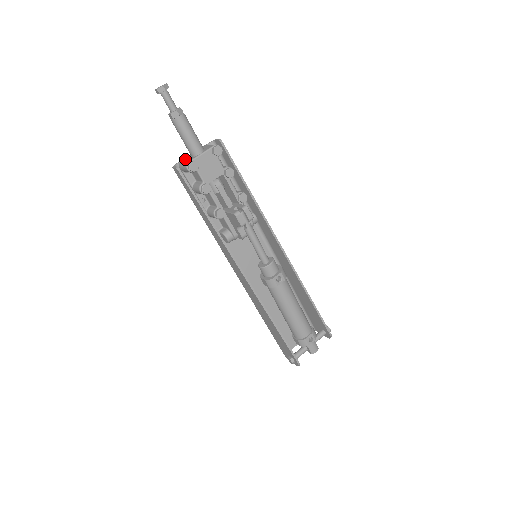
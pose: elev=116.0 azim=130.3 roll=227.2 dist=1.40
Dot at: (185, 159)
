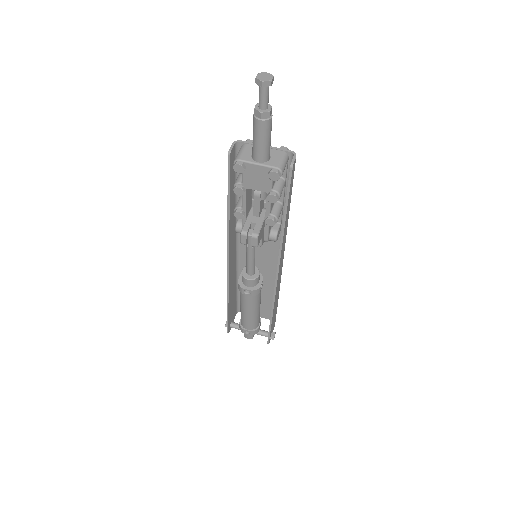
Dot at: (249, 147)
